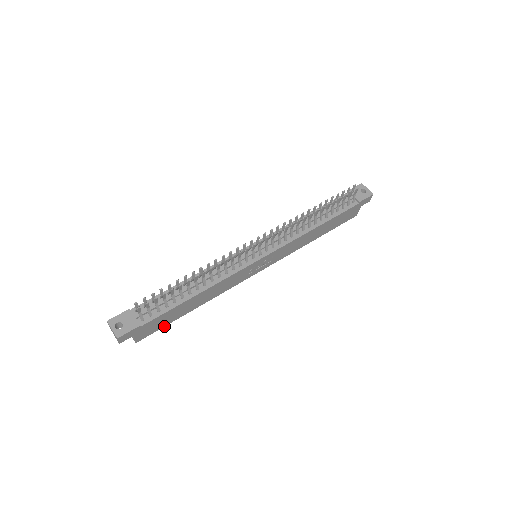
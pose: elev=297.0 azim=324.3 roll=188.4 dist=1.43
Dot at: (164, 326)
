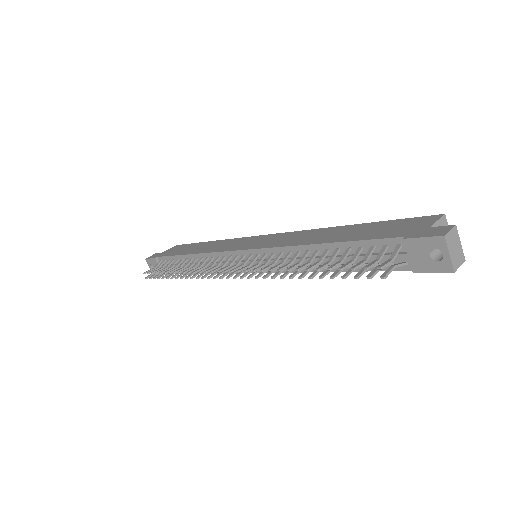
Dot at: occluded
